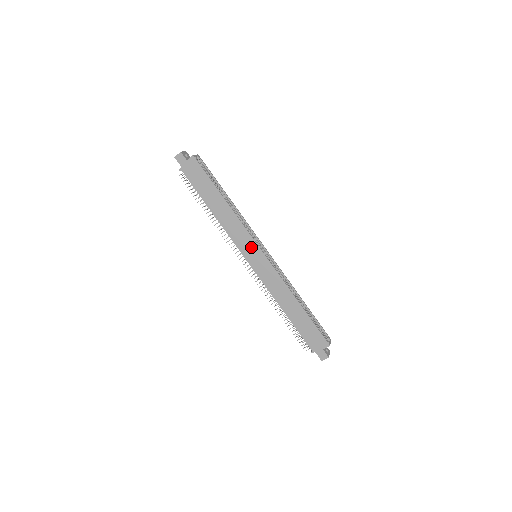
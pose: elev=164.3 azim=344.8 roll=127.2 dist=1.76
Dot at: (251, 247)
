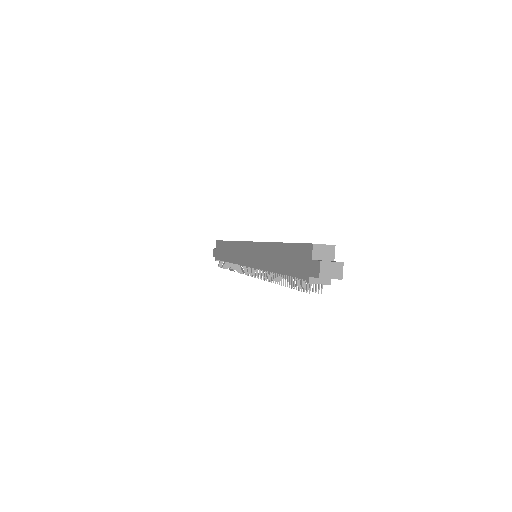
Dot at: (244, 250)
